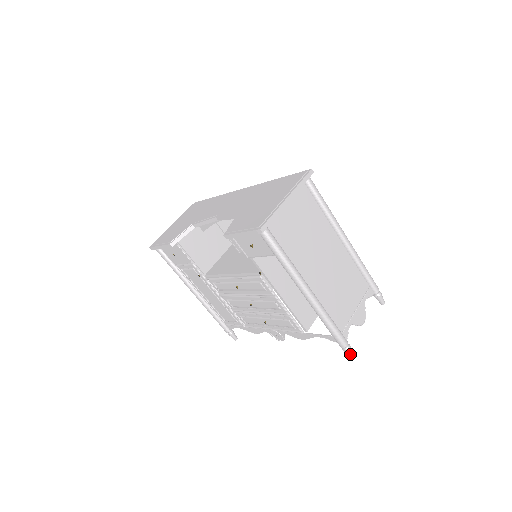
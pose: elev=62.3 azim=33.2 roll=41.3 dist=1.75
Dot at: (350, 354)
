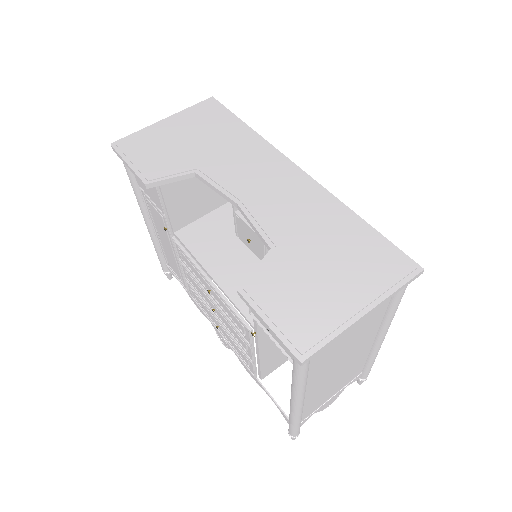
Dot at: (293, 438)
